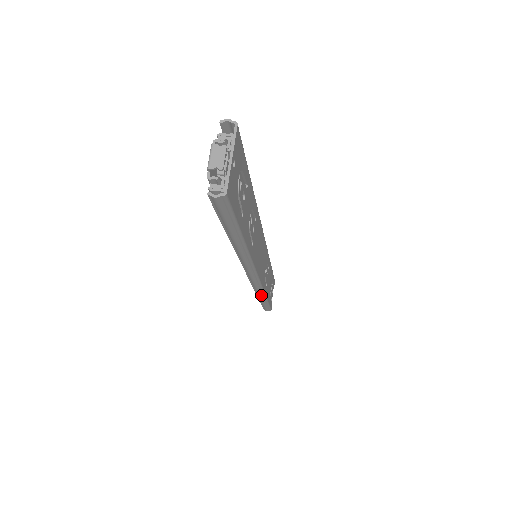
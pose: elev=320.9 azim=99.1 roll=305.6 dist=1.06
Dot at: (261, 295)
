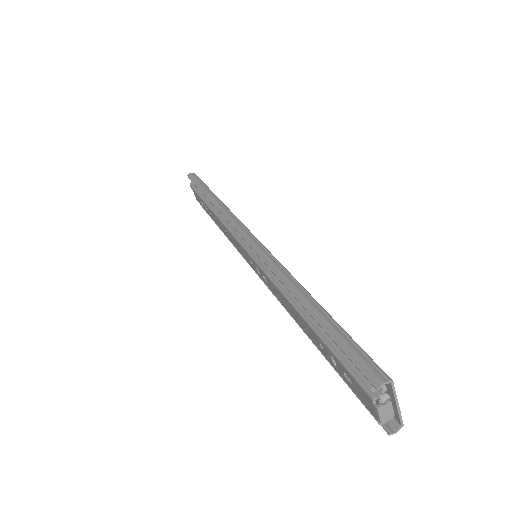
Dot at: occluded
